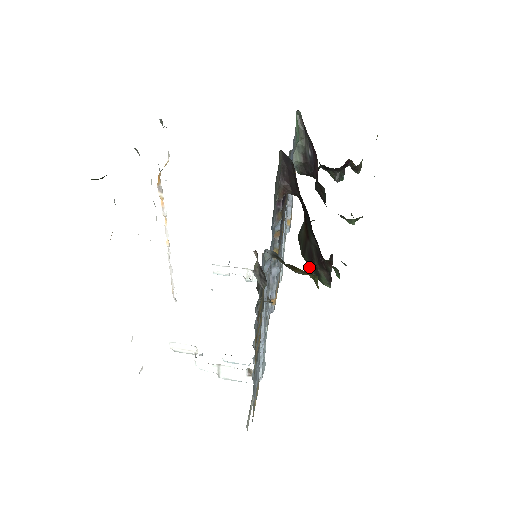
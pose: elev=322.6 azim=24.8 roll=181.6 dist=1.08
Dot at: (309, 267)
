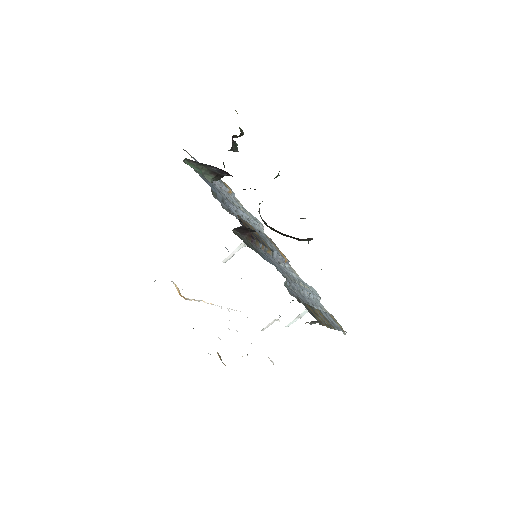
Dot at: occluded
